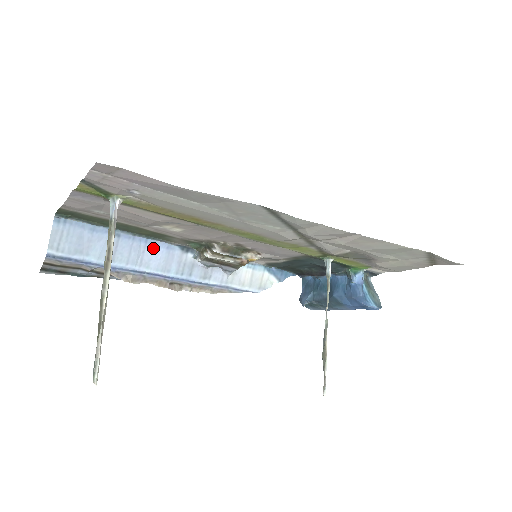
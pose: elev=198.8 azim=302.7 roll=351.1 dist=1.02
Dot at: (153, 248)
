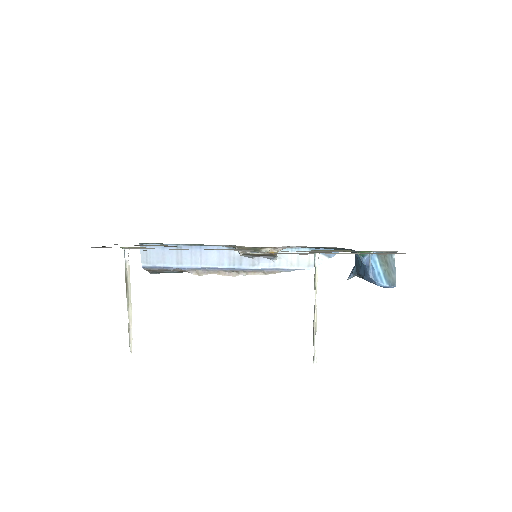
Dot at: (207, 251)
